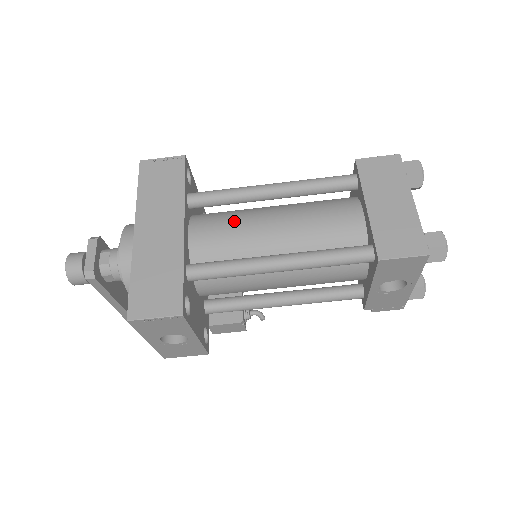
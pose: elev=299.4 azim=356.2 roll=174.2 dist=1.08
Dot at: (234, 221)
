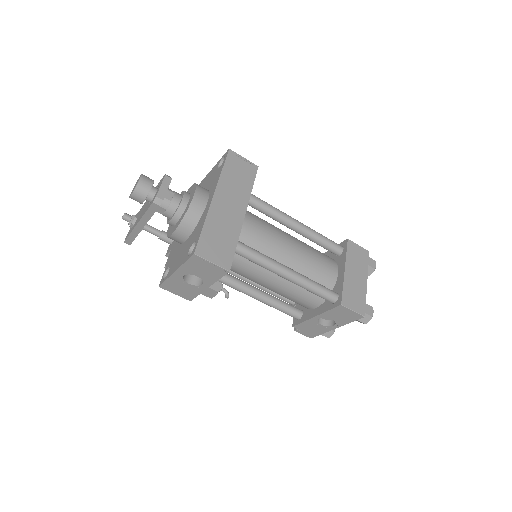
Dot at: (269, 229)
